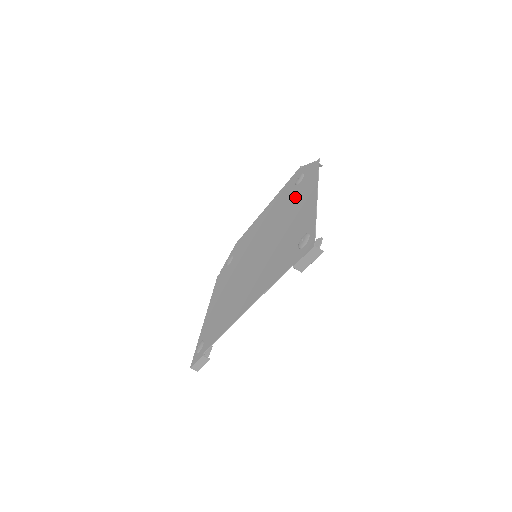
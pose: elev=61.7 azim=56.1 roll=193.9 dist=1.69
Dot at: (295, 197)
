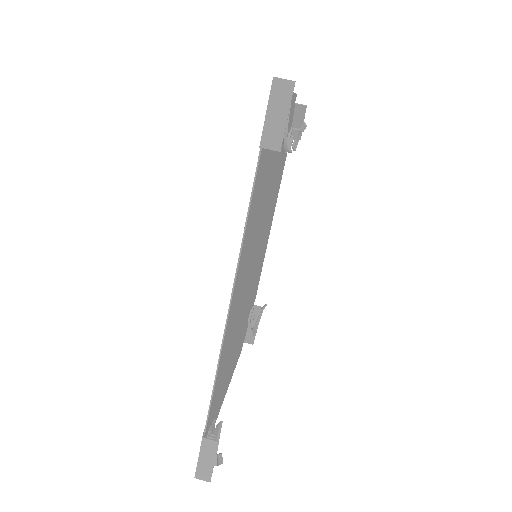
Dot at: occluded
